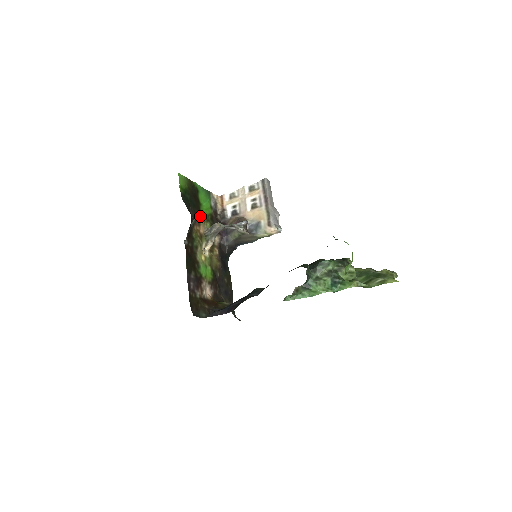
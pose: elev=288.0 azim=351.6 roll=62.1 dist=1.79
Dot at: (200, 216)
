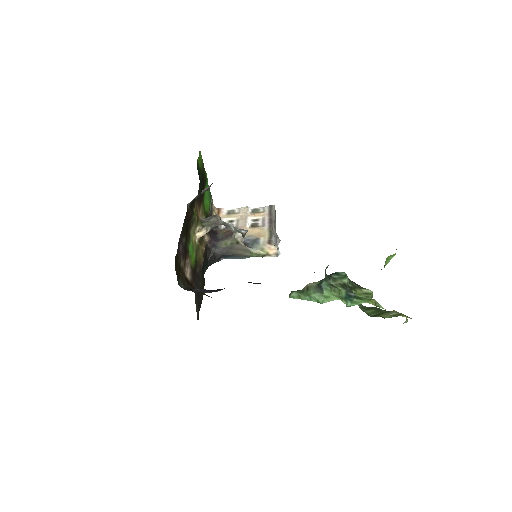
Dot at: (202, 203)
